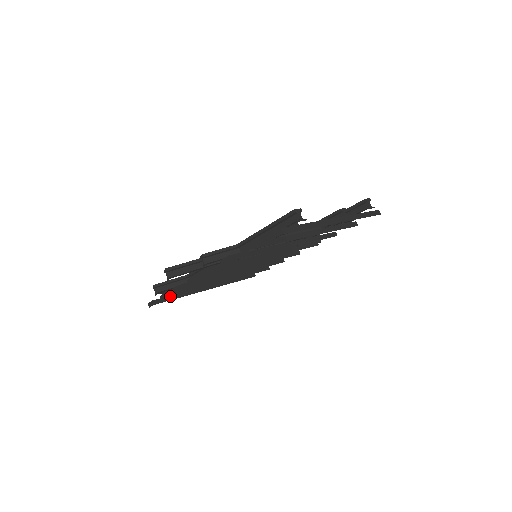
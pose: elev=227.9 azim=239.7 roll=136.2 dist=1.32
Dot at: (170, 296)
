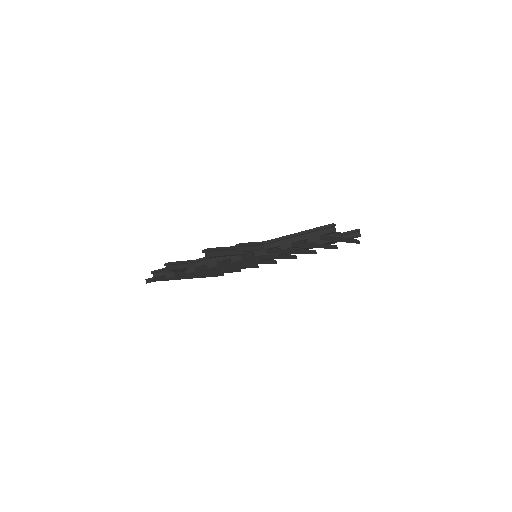
Dot at: occluded
